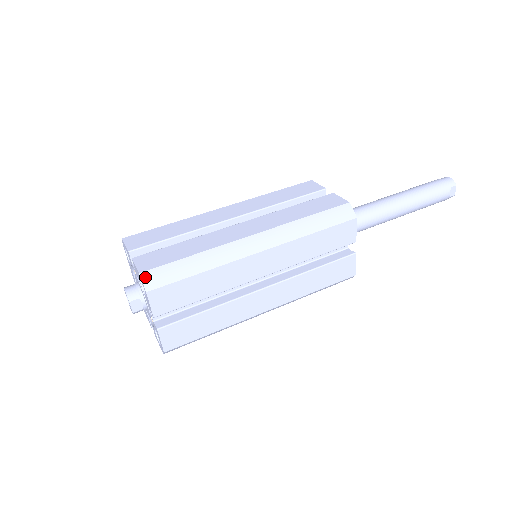
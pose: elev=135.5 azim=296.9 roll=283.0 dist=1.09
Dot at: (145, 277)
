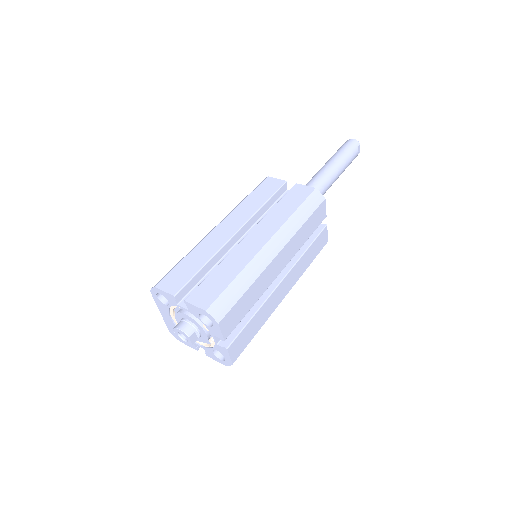
Dot at: (212, 312)
